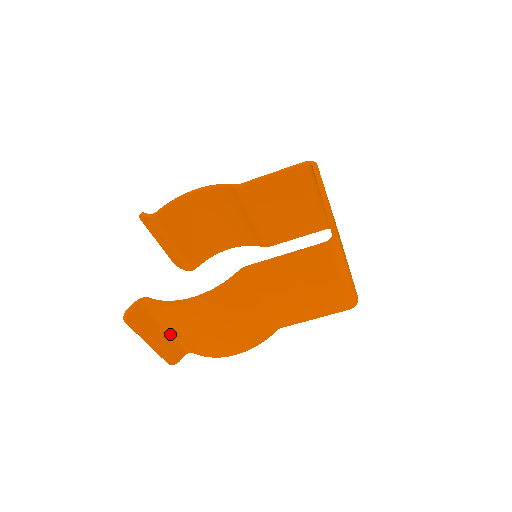
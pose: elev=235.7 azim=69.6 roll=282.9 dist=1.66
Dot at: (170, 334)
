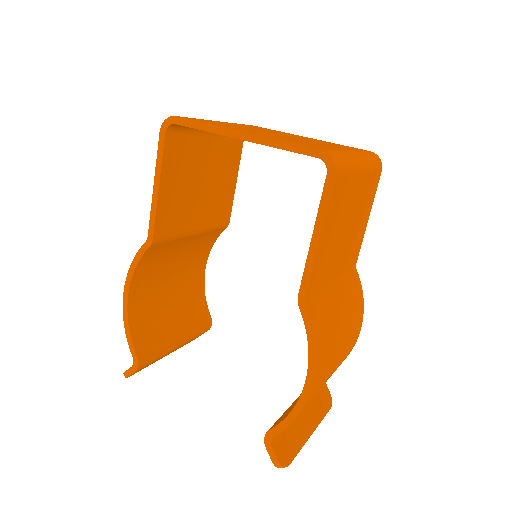
Dot at: occluded
